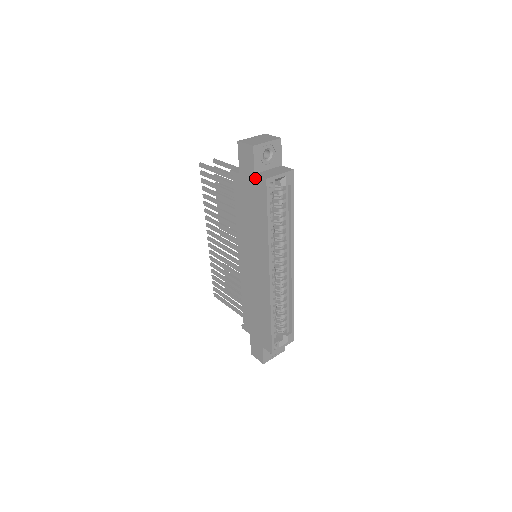
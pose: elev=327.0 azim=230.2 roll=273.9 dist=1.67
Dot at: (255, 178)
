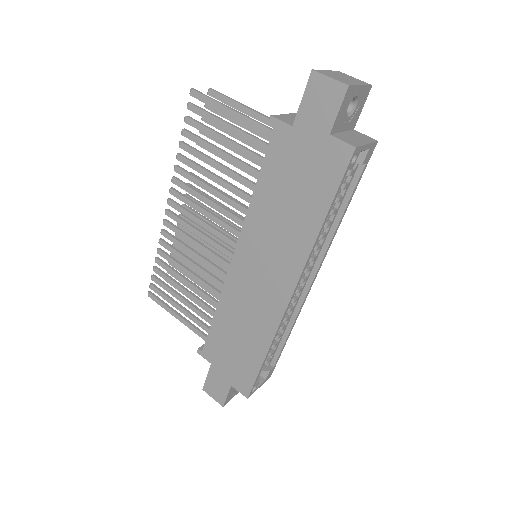
Dot at: (329, 141)
